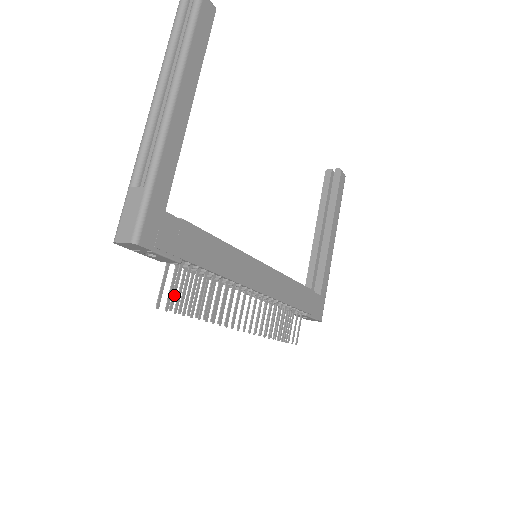
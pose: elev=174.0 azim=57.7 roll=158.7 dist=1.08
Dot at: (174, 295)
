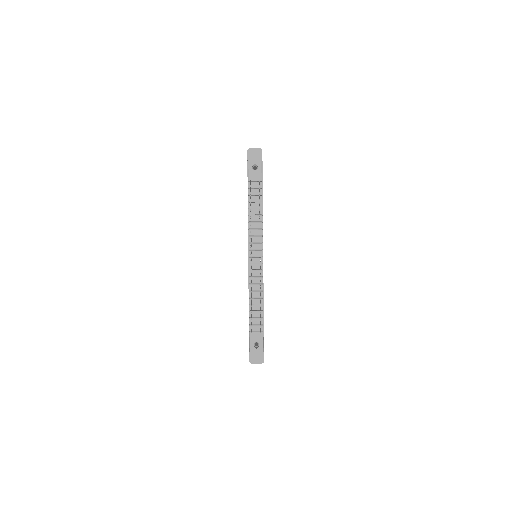
Dot at: occluded
